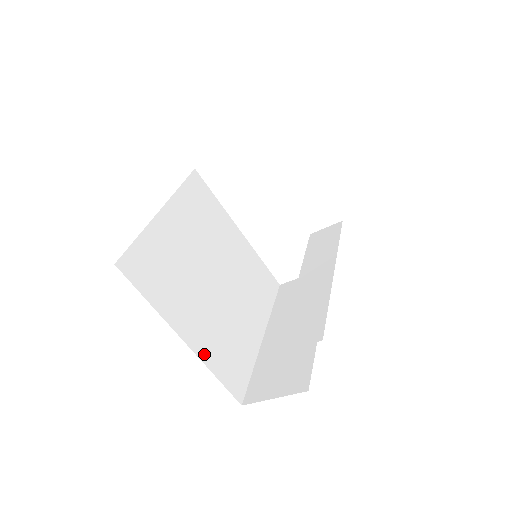
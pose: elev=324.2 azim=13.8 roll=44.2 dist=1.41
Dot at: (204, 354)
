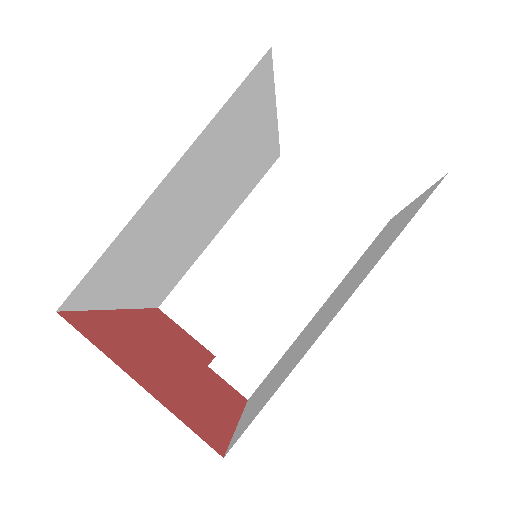
Dot at: (140, 301)
